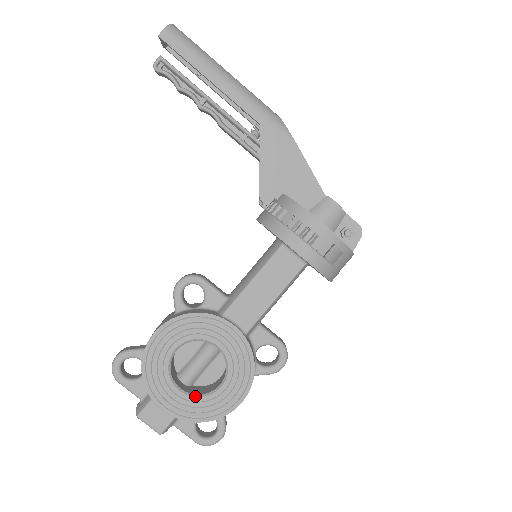
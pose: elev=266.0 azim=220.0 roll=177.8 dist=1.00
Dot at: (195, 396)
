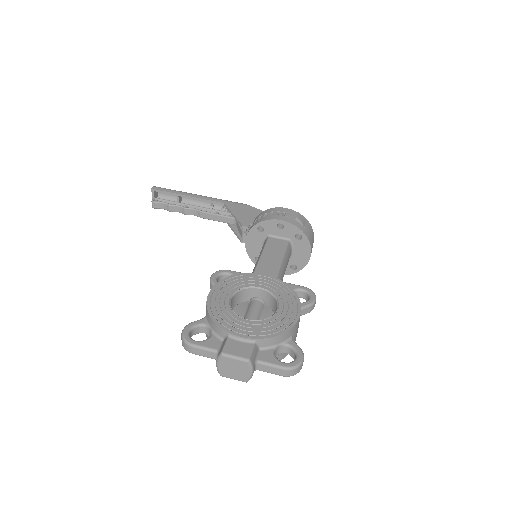
Dot at: (262, 320)
